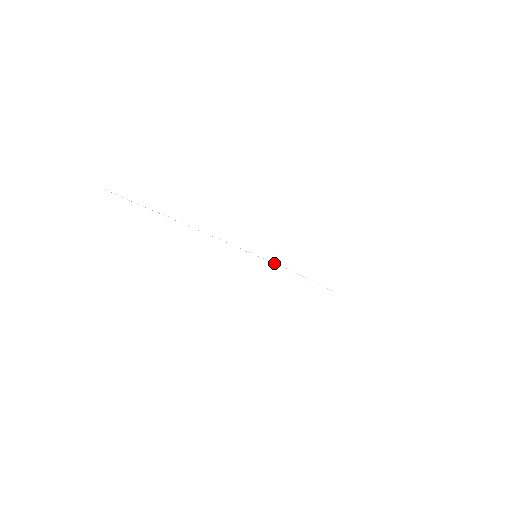
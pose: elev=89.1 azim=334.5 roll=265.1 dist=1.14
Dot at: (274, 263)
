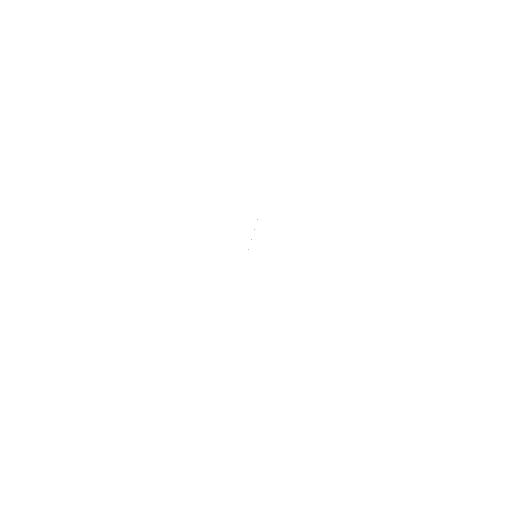
Dot at: occluded
